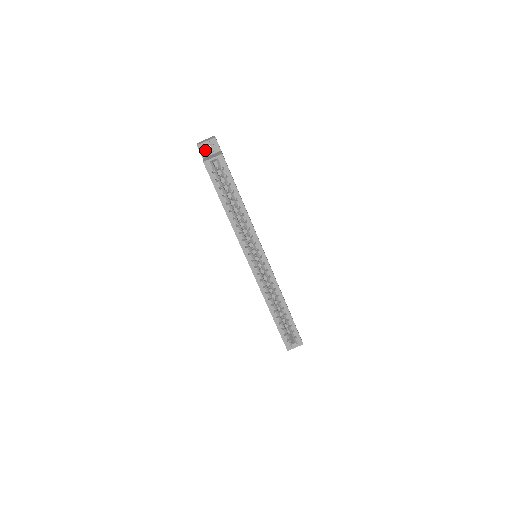
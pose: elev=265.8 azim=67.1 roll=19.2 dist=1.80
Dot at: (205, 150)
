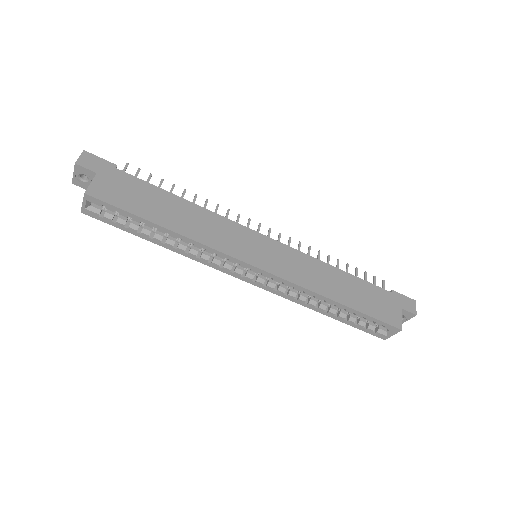
Dot at: (84, 183)
